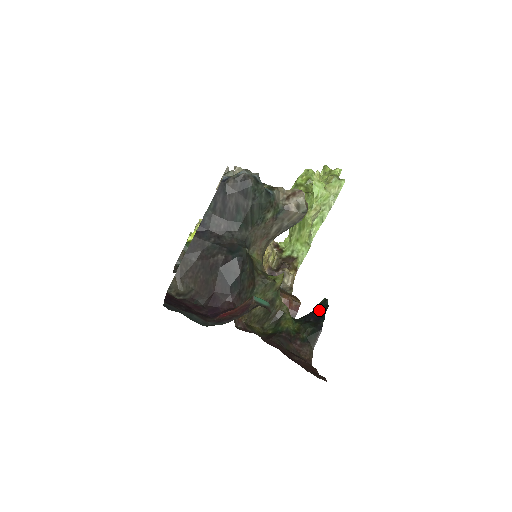
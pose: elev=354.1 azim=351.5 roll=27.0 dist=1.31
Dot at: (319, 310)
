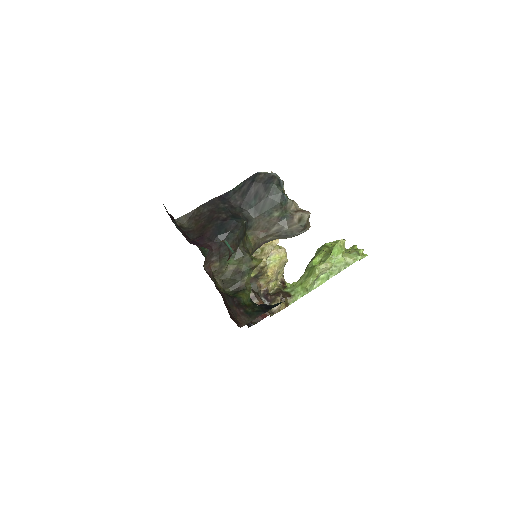
Dot at: (274, 304)
